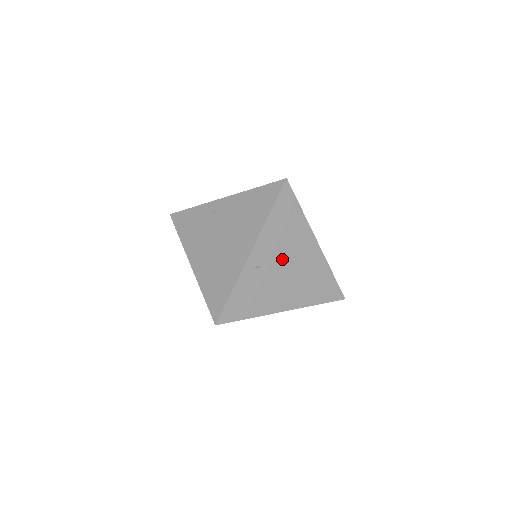
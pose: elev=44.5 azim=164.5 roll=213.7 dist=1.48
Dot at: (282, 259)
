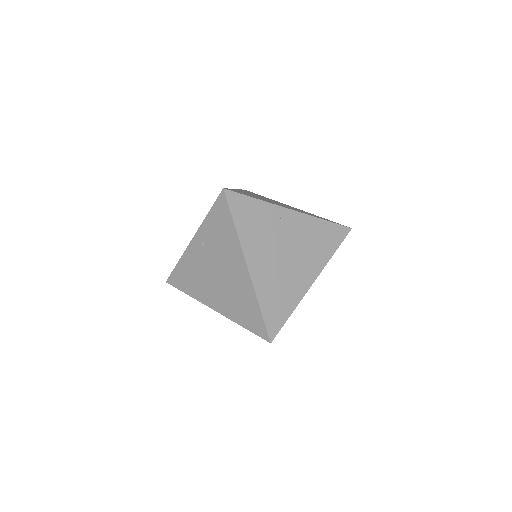
Dot at: (293, 246)
